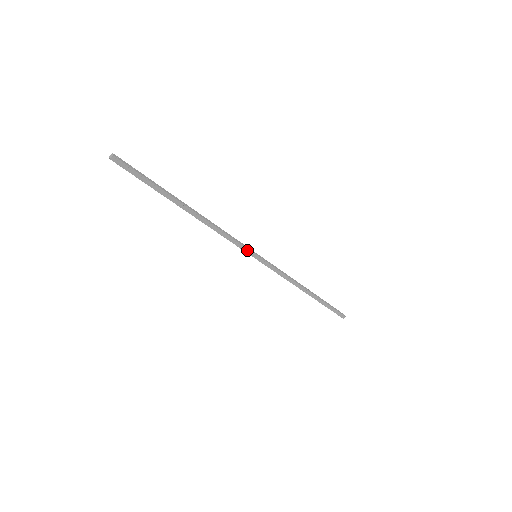
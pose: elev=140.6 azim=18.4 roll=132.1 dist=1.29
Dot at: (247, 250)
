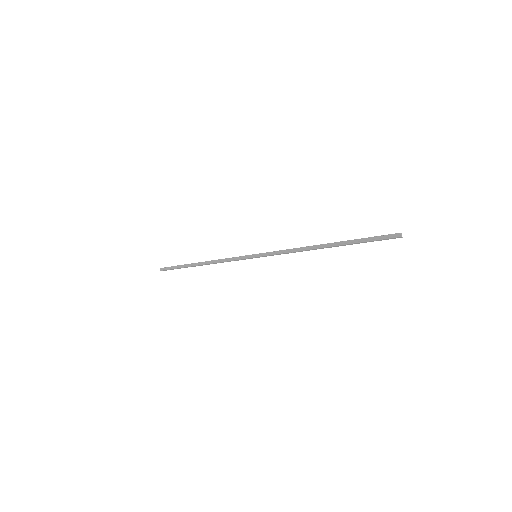
Dot at: (245, 257)
